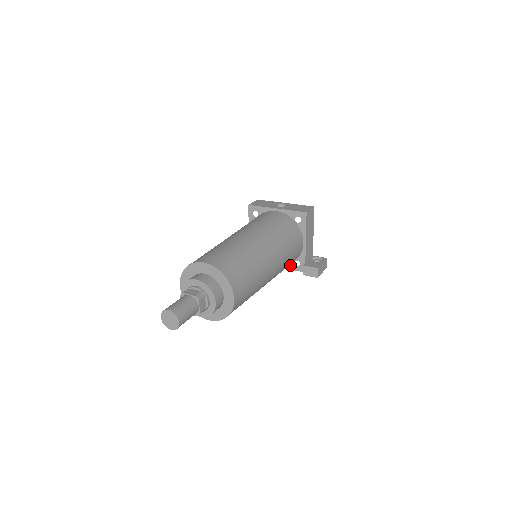
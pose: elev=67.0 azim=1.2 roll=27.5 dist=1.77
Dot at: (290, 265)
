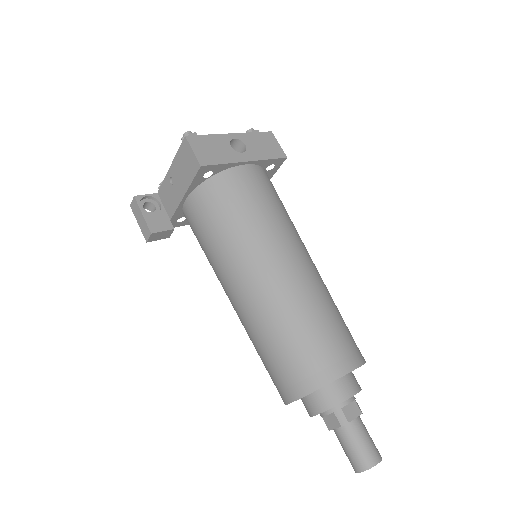
Dot at: occluded
